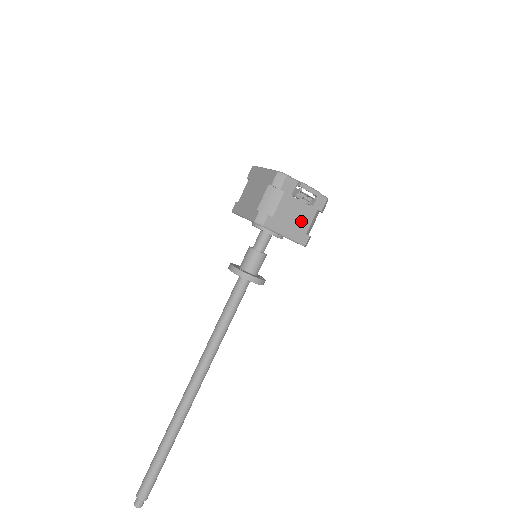
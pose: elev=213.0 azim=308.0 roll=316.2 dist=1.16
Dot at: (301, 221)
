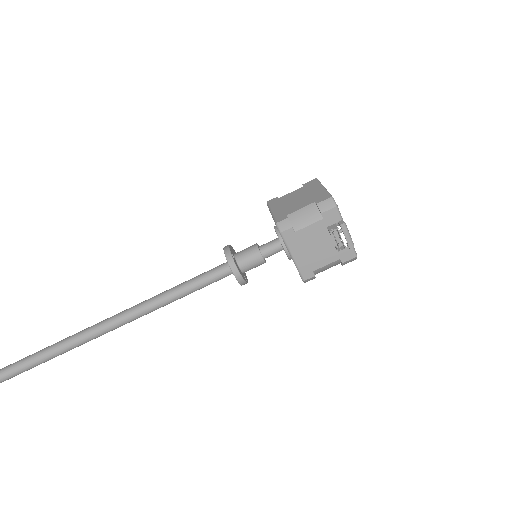
Dot at: (318, 256)
